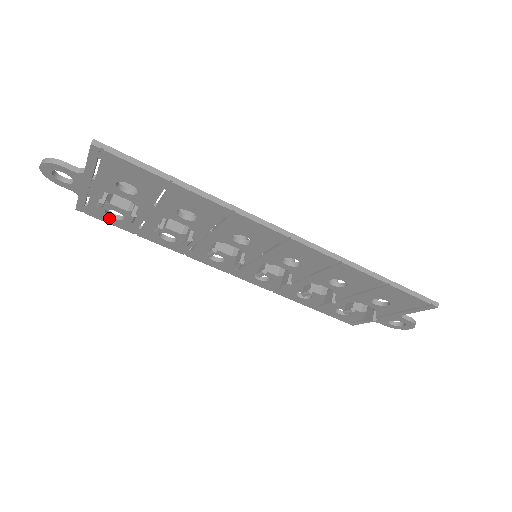
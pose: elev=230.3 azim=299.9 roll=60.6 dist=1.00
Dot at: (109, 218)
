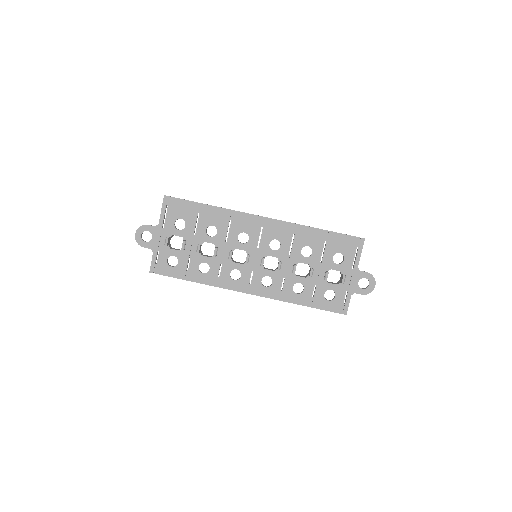
Dot at: (169, 269)
